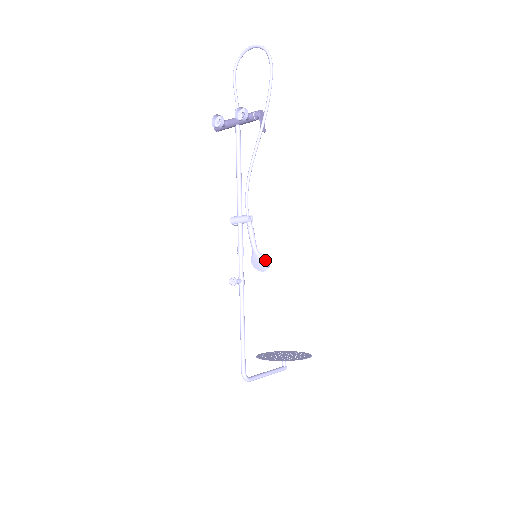
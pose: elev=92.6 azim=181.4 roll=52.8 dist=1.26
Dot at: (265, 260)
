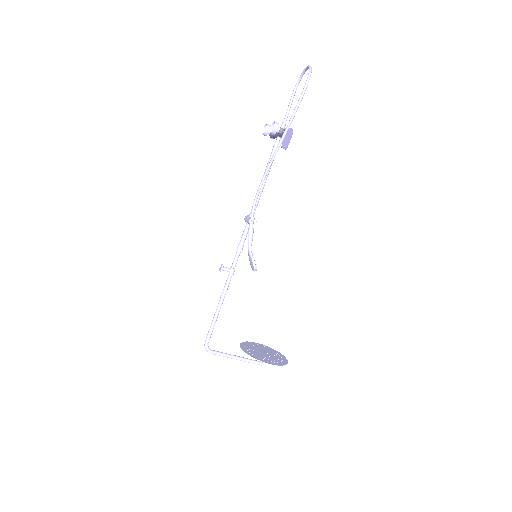
Dot at: (252, 261)
